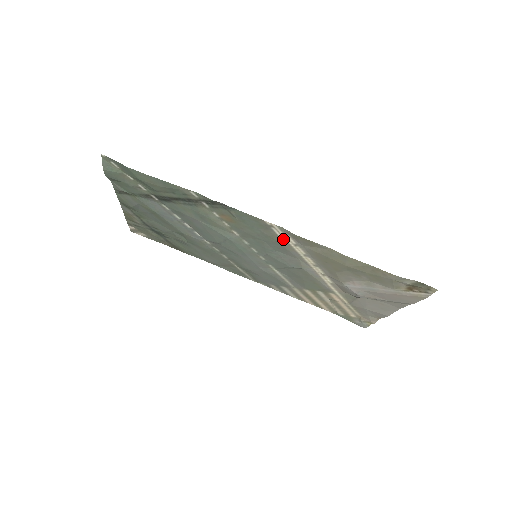
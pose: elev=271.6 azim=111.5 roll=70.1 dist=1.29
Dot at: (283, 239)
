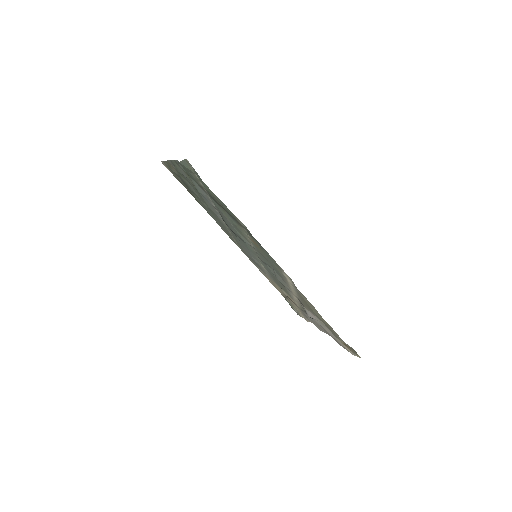
Dot at: (286, 277)
